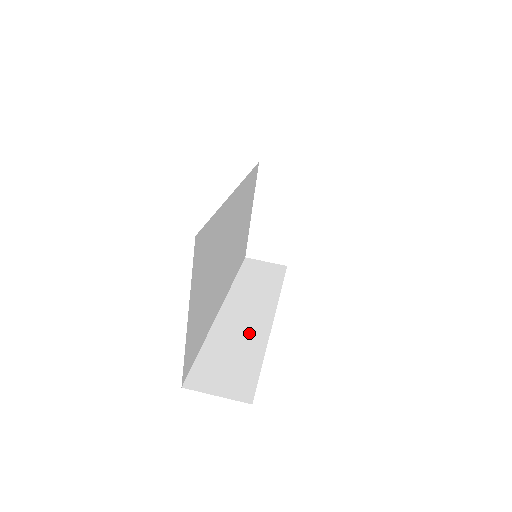
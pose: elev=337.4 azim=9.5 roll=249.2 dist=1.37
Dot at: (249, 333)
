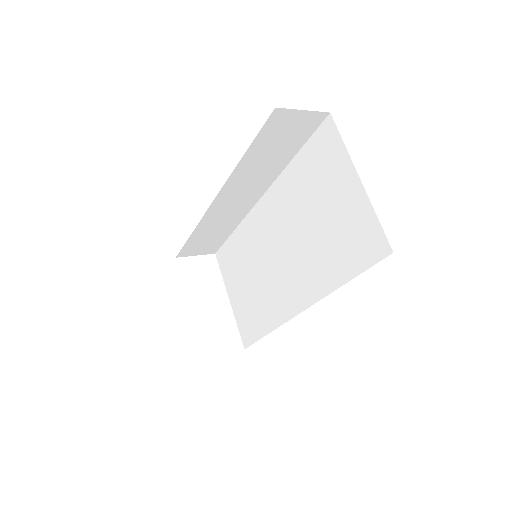
Dot at: occluded
